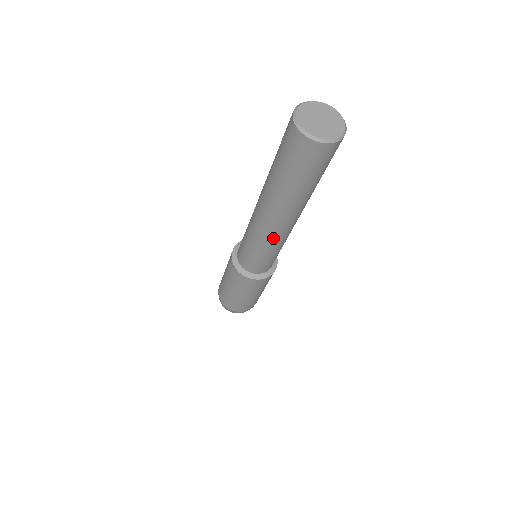
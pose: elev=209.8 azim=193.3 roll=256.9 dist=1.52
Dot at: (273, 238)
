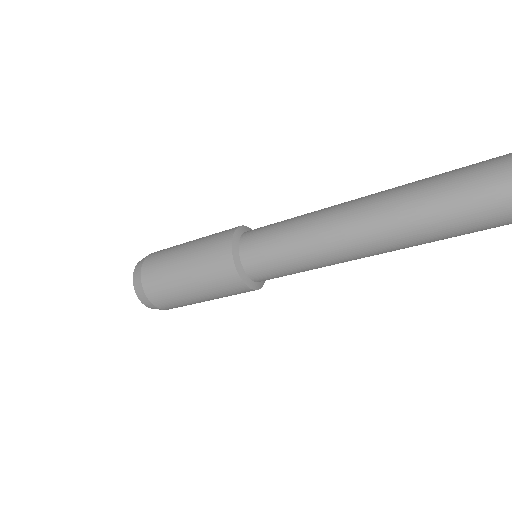
Dot at: (344, 260)
